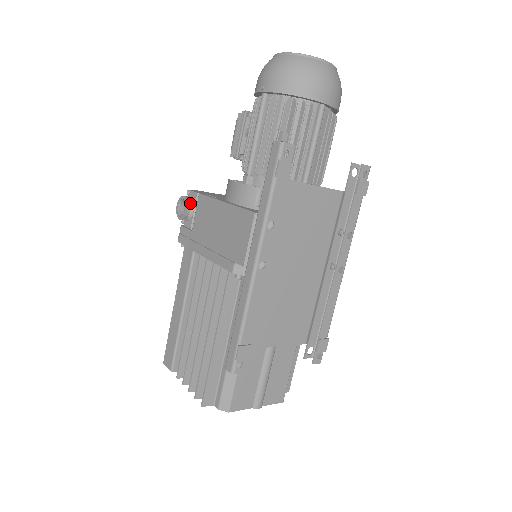
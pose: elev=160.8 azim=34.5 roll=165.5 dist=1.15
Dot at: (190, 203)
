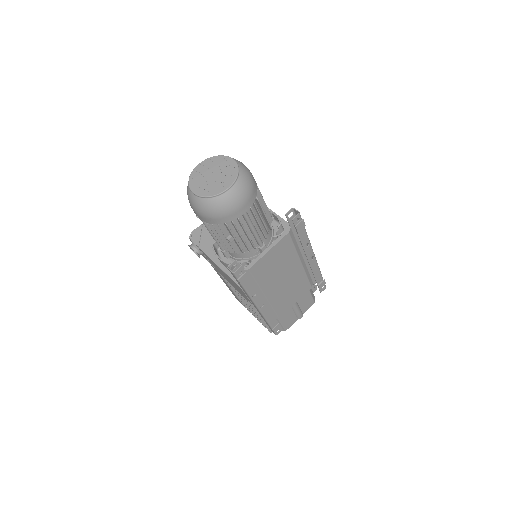
Dot at: (197, 250)
